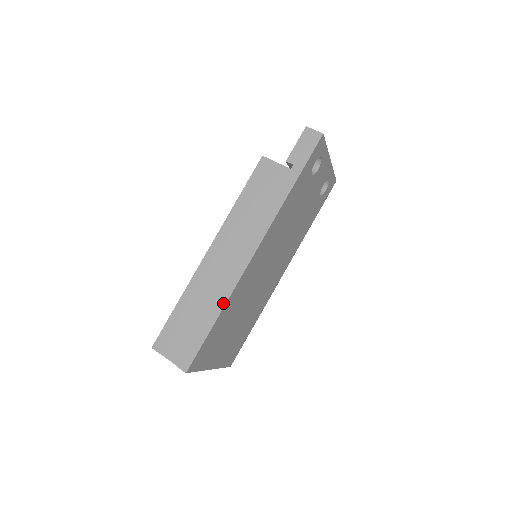
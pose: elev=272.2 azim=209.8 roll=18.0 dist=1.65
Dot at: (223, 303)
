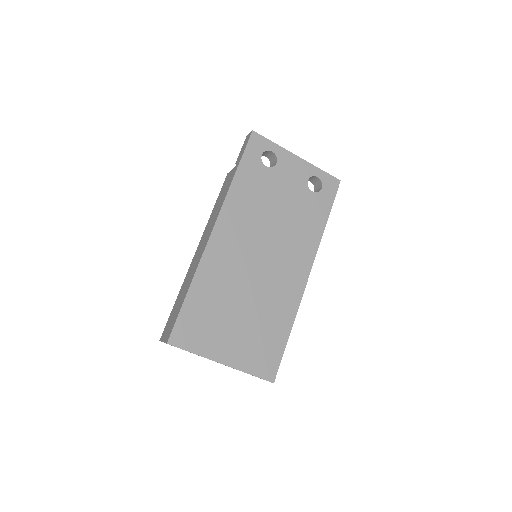
Dot at: (193, 277)
